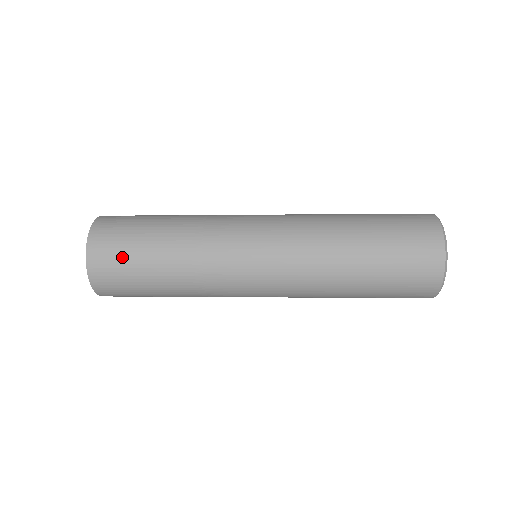
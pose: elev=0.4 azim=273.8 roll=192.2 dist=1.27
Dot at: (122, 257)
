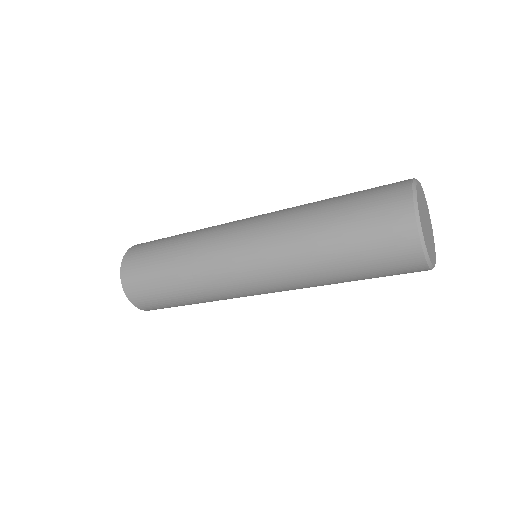
Dot at: (143, 268)
